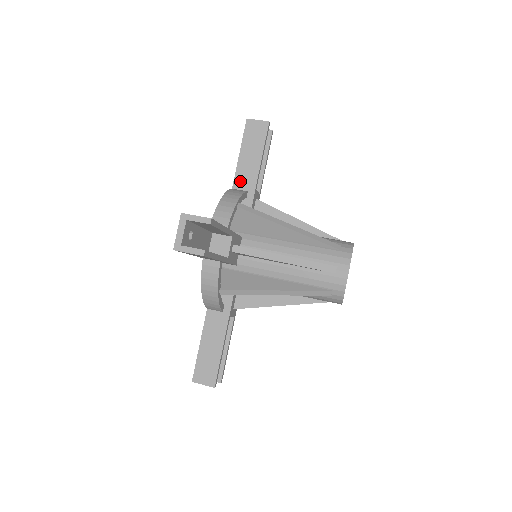
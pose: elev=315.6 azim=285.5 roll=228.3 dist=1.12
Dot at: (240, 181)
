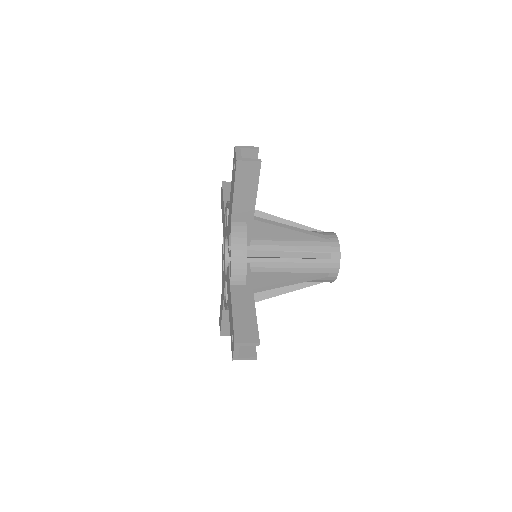
Dot at: occluded
